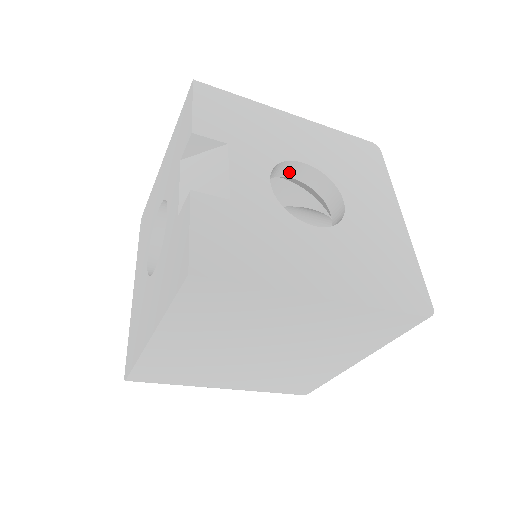
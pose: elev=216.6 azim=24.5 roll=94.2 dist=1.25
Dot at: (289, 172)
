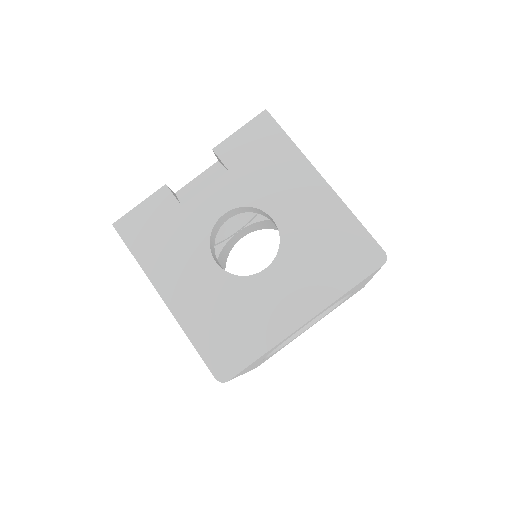
Dot at: (270, 218)
